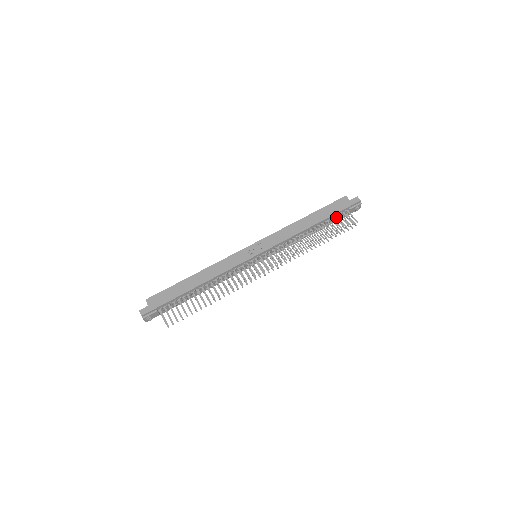
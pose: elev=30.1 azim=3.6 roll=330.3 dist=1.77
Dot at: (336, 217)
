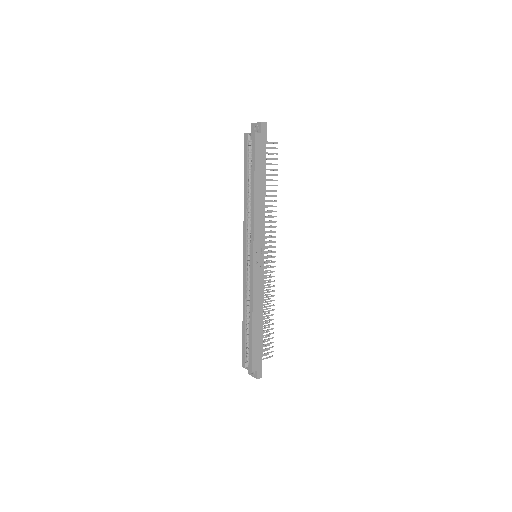
Dot at: occluded
